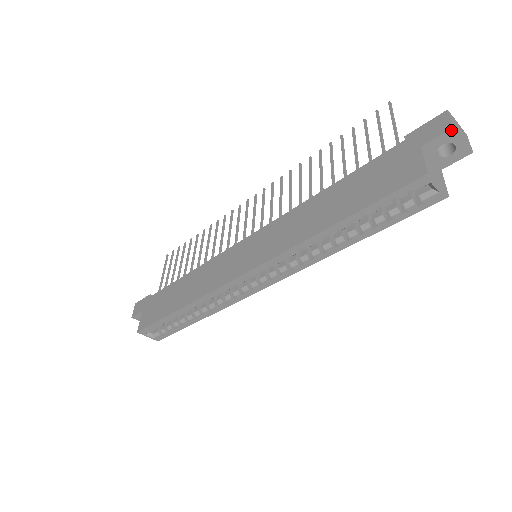
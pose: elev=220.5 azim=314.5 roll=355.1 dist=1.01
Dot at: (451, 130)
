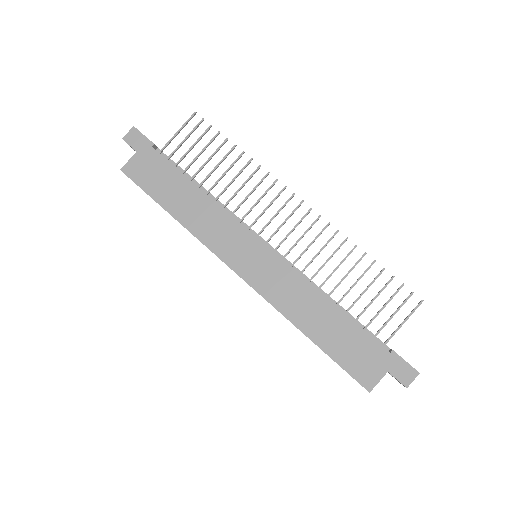
Dot at: (405, 386)
